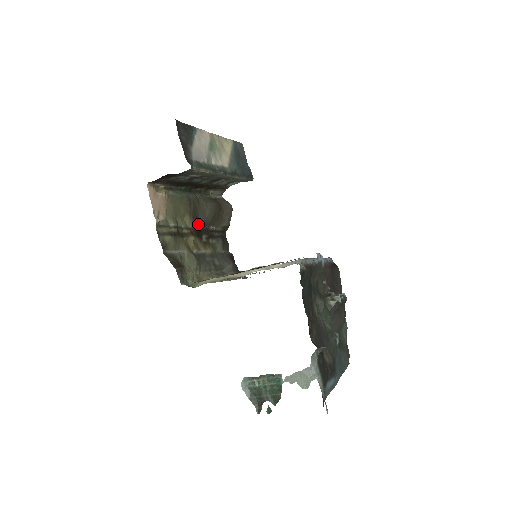
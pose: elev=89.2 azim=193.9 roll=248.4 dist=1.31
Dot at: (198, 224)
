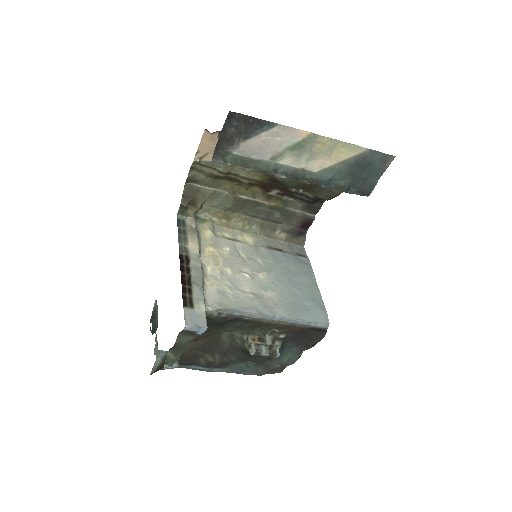
Dot at: (273, 180)
